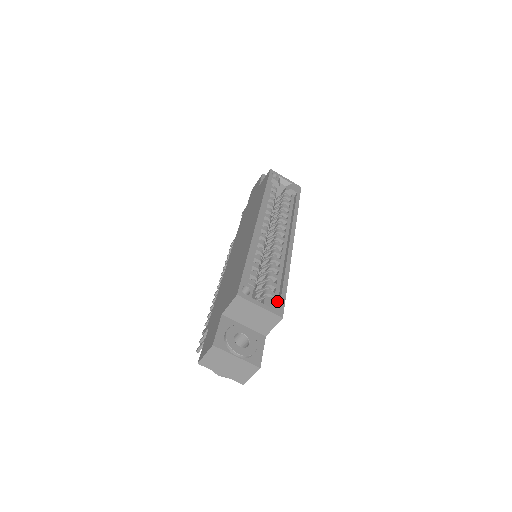
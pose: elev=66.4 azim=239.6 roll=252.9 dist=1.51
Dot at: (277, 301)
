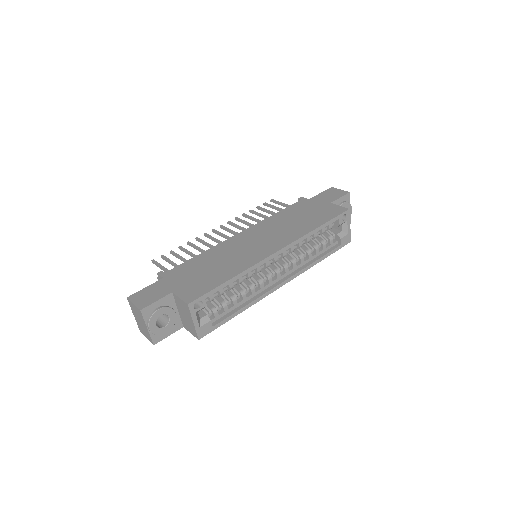
Dot at: (210, 326)
